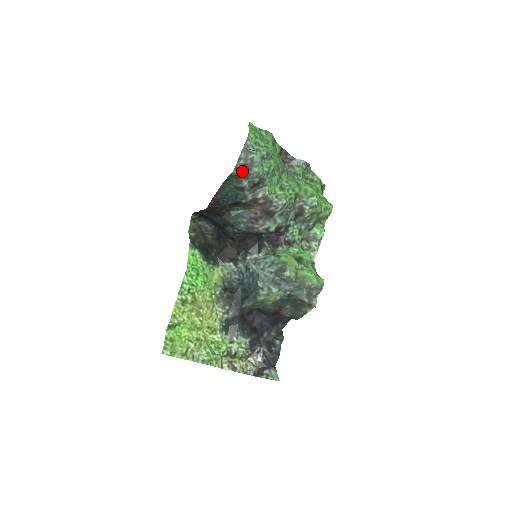
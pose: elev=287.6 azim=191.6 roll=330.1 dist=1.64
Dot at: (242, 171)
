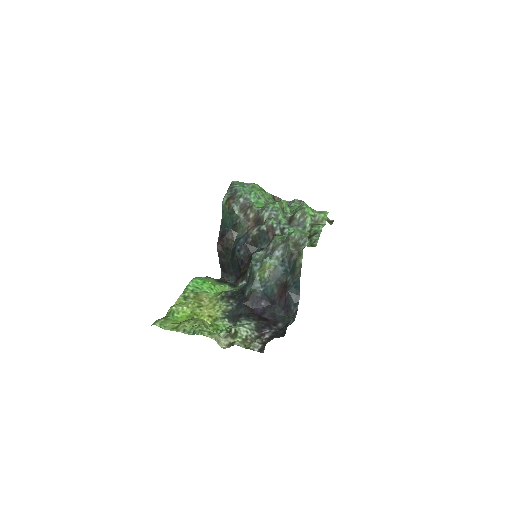
Dot at: (229, 198)
